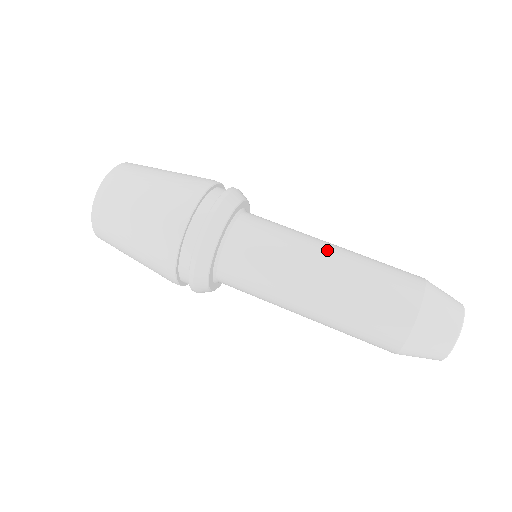
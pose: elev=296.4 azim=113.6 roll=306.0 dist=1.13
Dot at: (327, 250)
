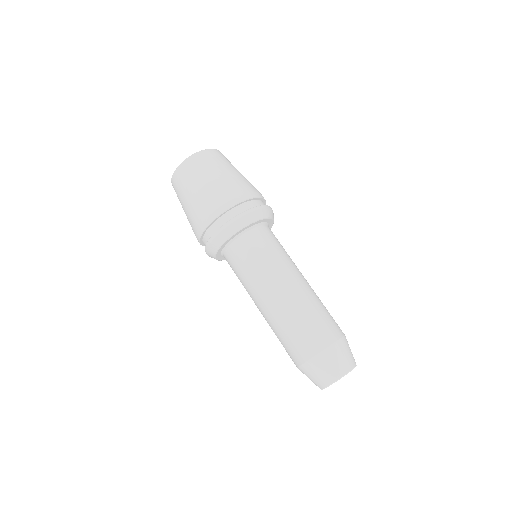
Dot at: (303, 277)
